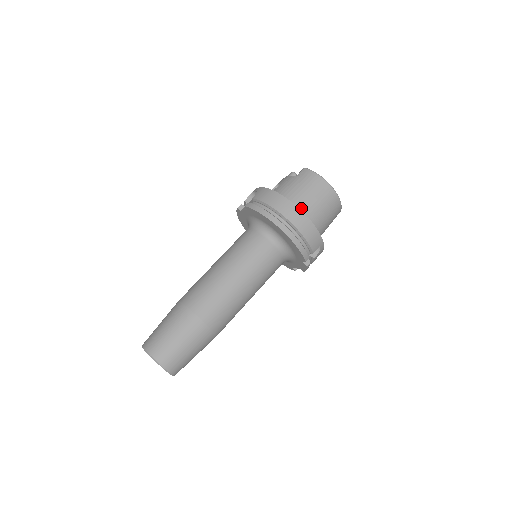
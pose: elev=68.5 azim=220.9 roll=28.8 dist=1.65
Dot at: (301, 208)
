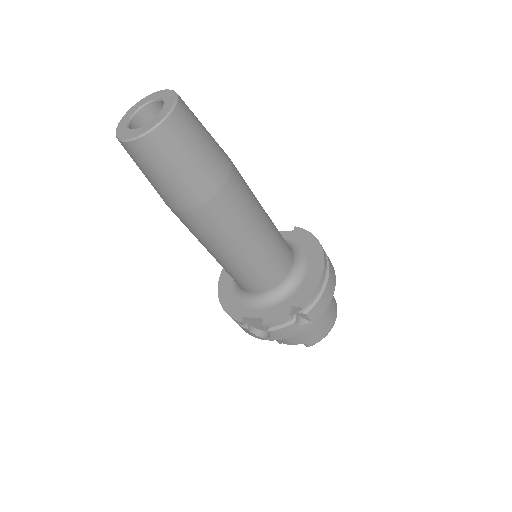
Dot at: occluded
